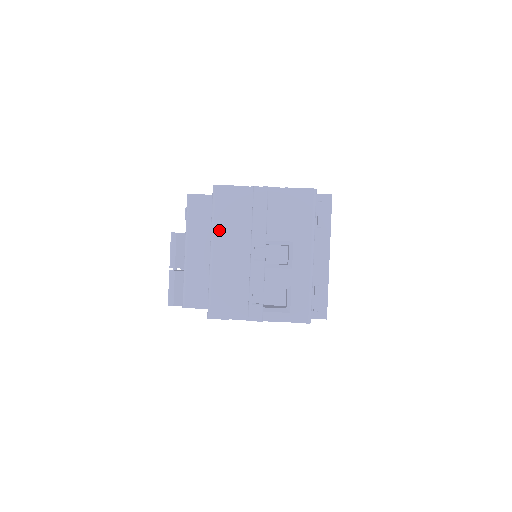
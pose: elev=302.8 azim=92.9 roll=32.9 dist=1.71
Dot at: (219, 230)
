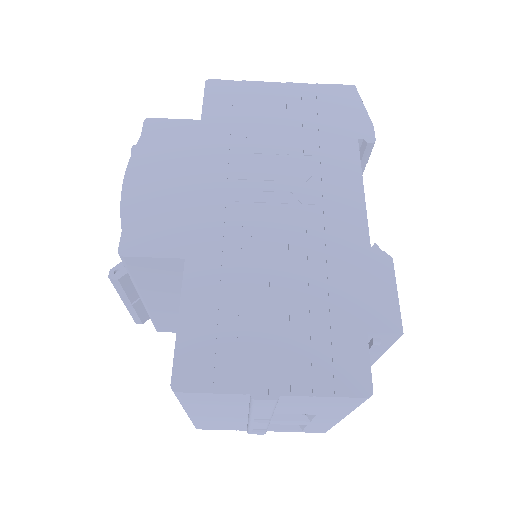
Dot at: (194, 409)
